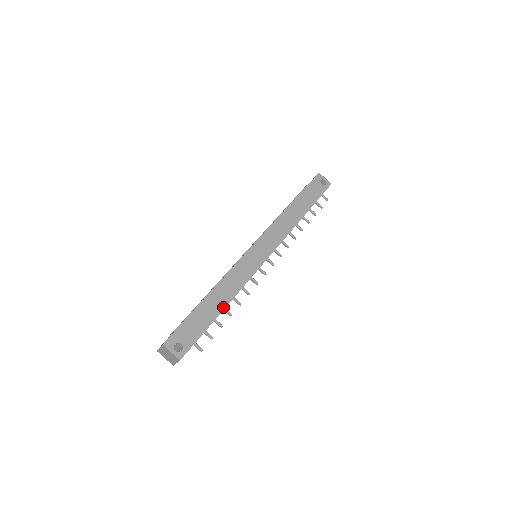
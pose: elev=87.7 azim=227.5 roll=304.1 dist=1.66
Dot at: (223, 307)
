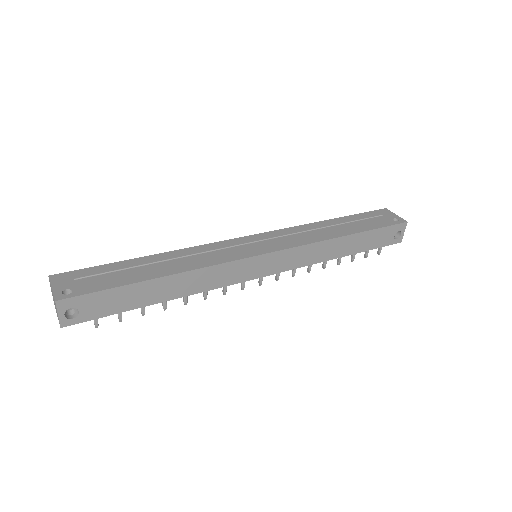
Dot at: (165, 299)
